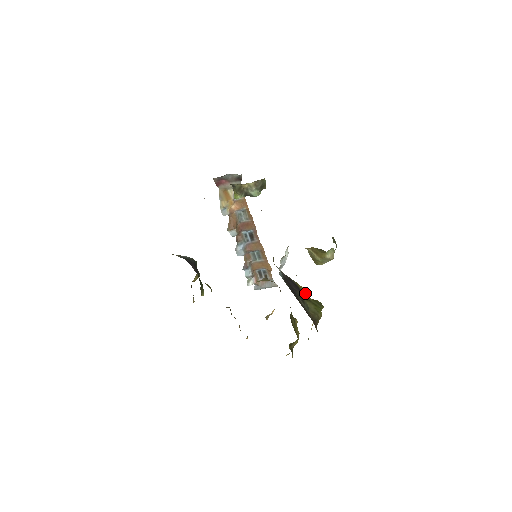
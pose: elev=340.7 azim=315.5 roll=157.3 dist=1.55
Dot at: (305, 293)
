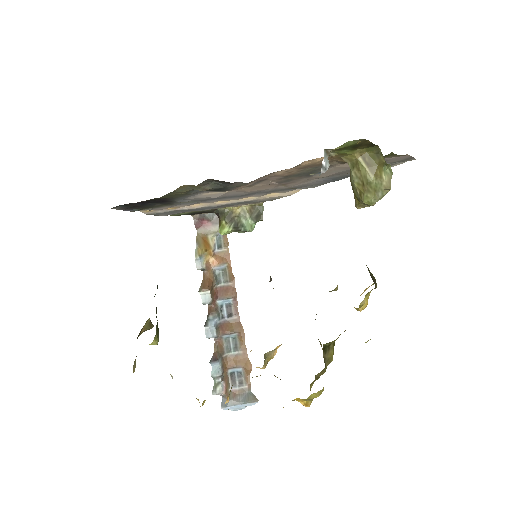
Dot at: occluded
